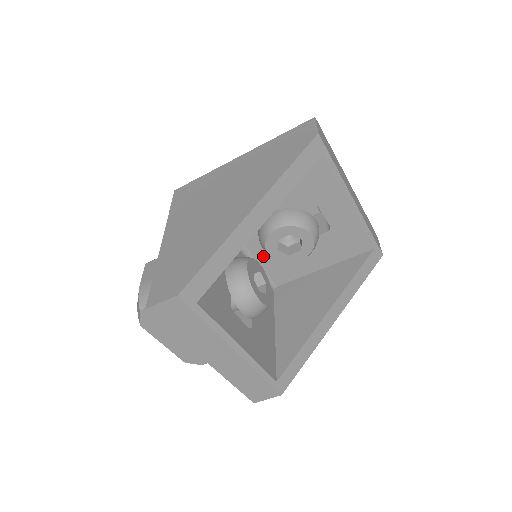
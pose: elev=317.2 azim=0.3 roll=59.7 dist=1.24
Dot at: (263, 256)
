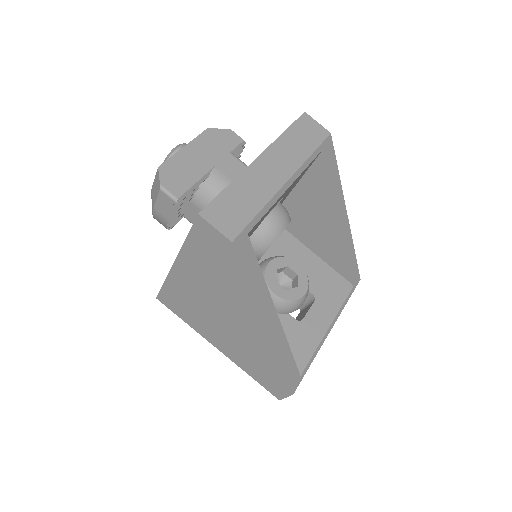
Dot at: occluded
